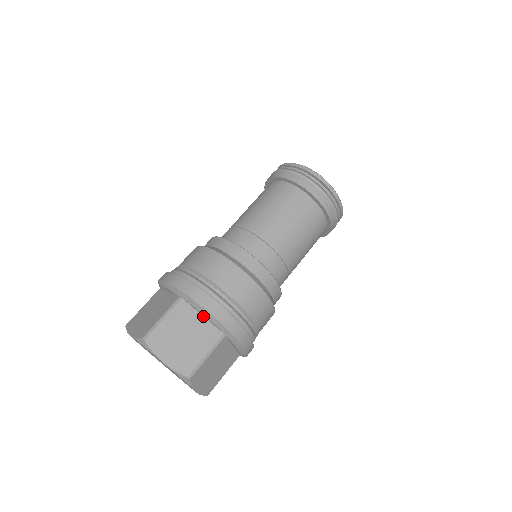
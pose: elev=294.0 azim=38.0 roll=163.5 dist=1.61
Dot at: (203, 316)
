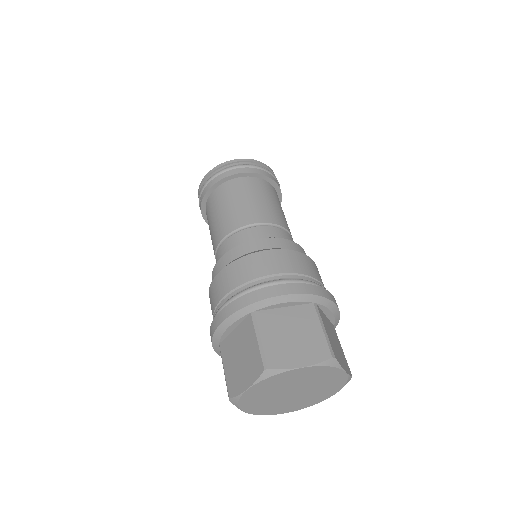
Dot at: (285, 307)
